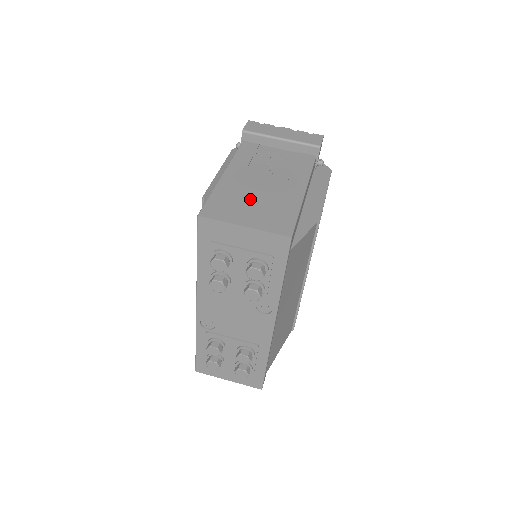
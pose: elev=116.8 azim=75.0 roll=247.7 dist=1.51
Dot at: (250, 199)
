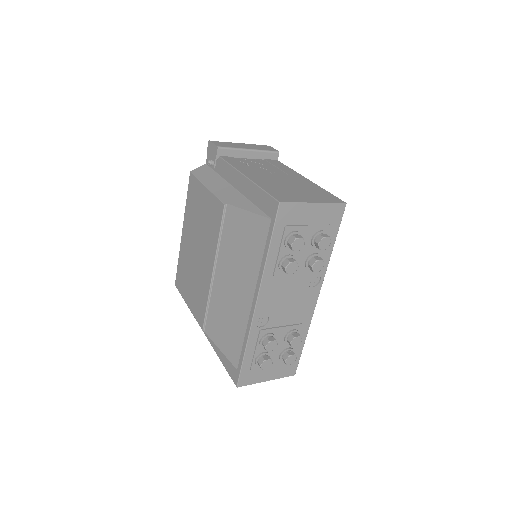
Dot at: (290, 188)
